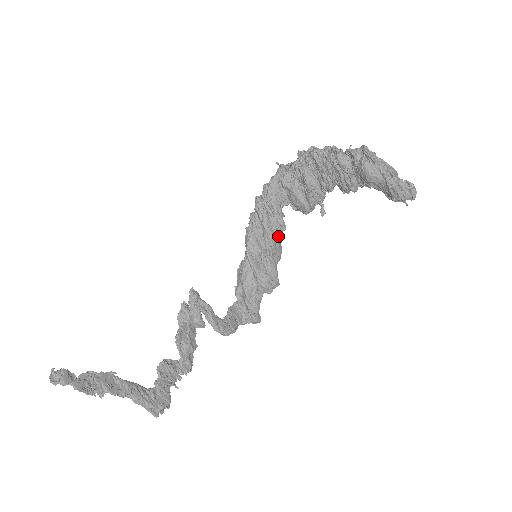
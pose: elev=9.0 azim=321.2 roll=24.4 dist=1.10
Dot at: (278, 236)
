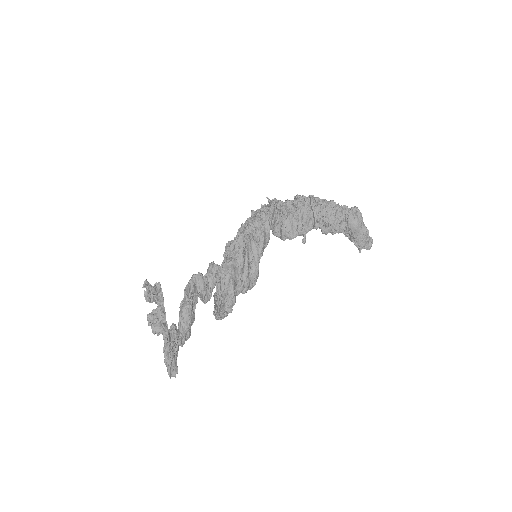
Dot at: occluded
